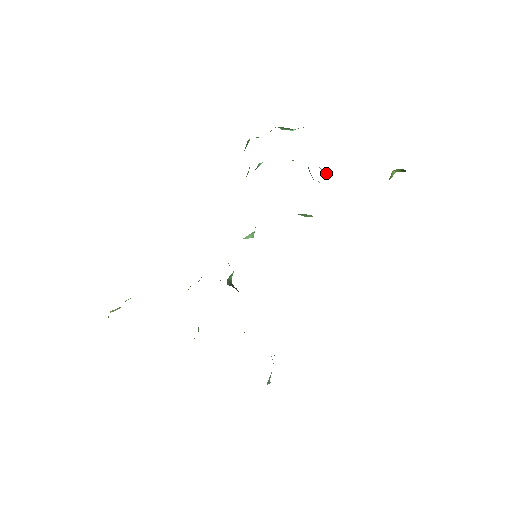
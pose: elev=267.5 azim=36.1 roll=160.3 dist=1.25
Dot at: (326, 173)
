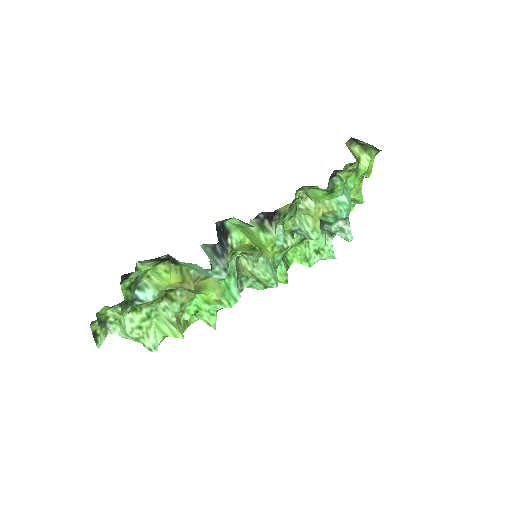
Dot at: (345, 235)
